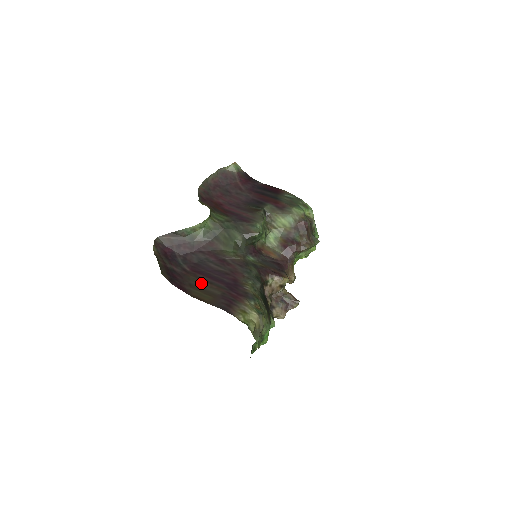
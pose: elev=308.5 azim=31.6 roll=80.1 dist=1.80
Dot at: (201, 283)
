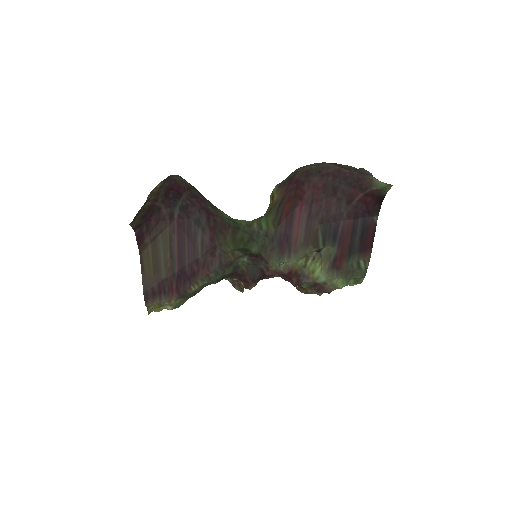
Dot at: (165, 248)
